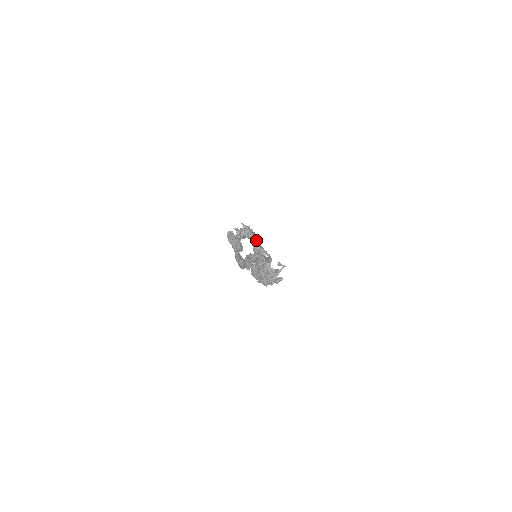
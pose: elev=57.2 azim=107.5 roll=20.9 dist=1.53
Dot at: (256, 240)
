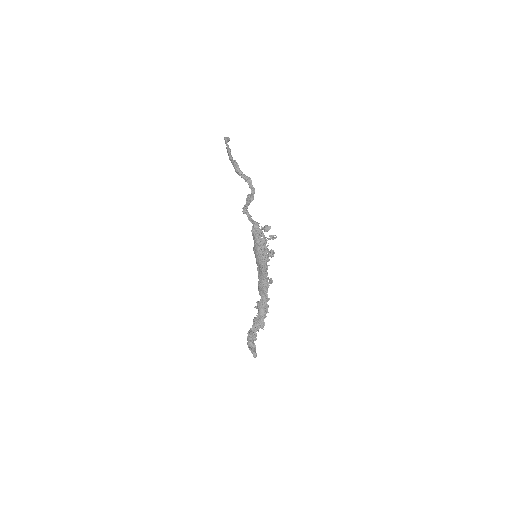
Dot at: (265, 293)
